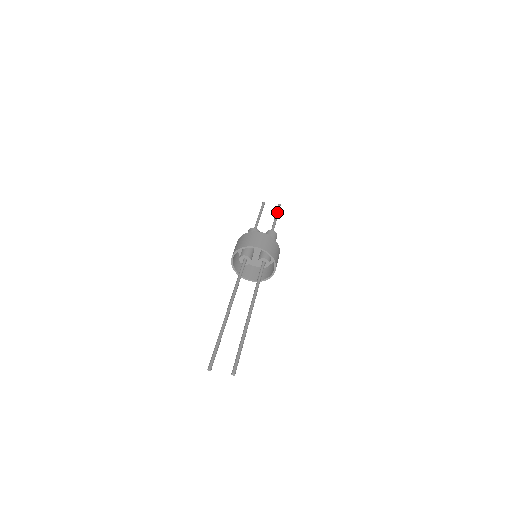
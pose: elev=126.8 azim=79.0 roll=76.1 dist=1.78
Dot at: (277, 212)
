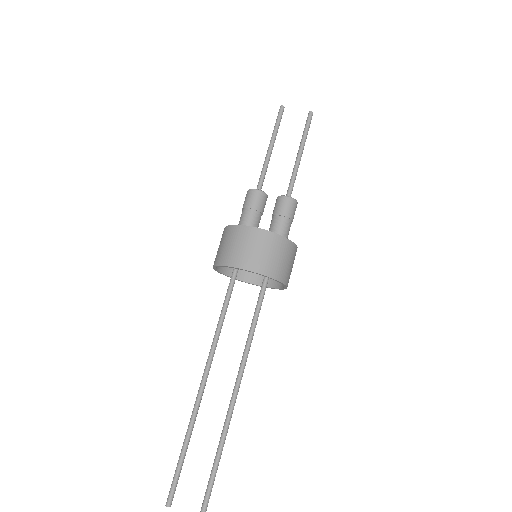
Dot at: (304, 137)
